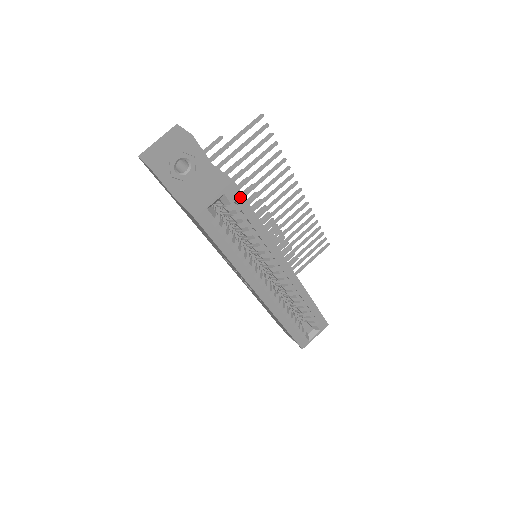
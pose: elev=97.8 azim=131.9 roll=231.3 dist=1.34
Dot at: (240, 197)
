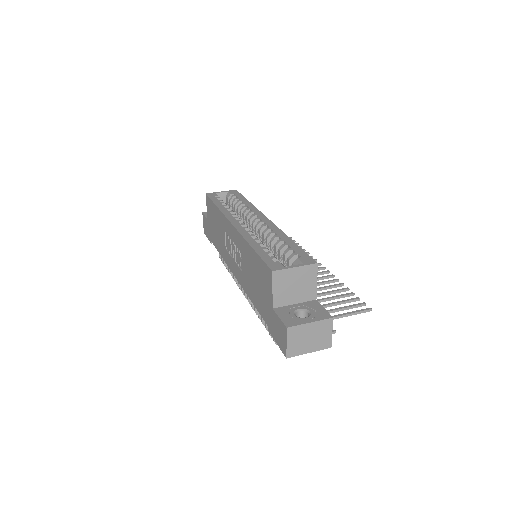
Dot at: (238, 194)
